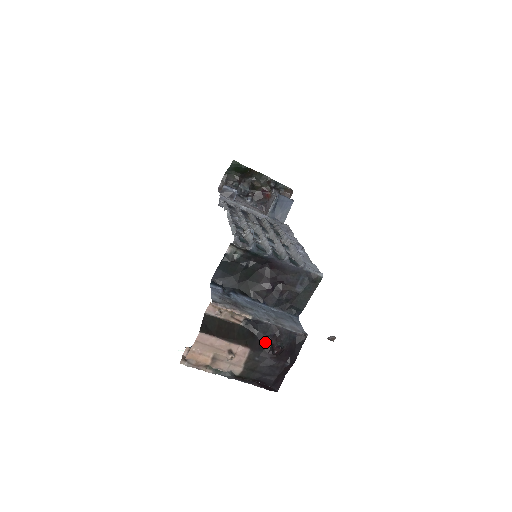
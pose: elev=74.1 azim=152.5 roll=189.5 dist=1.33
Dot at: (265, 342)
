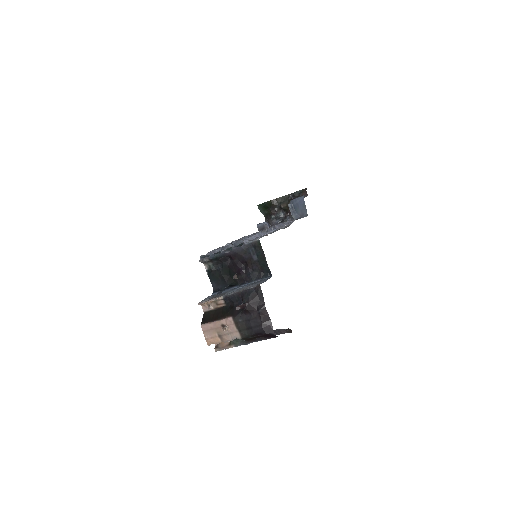
Dot at: occluded
